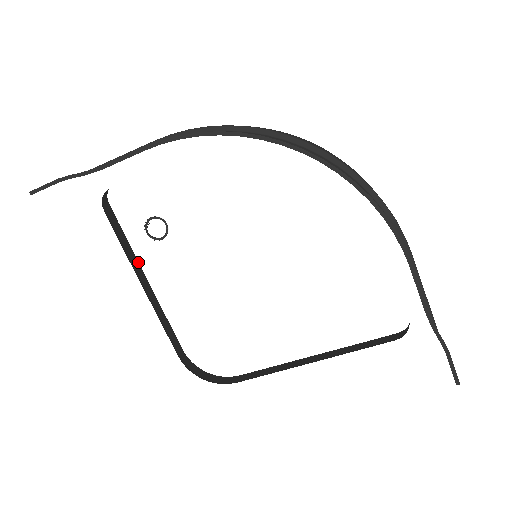
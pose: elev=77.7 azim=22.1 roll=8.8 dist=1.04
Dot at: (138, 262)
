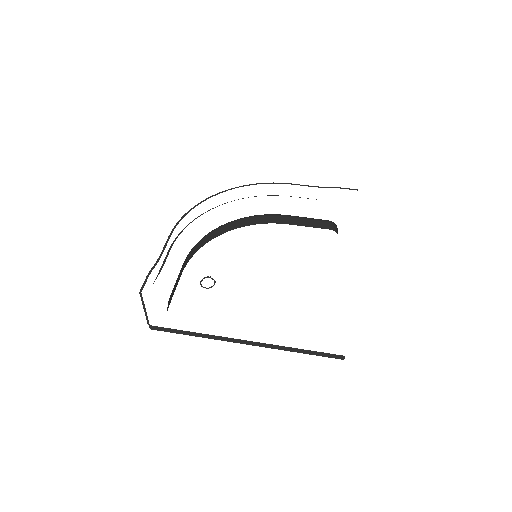
Dot at: occluded
